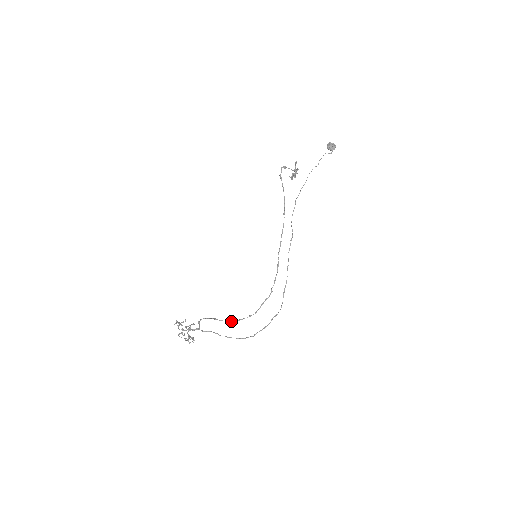
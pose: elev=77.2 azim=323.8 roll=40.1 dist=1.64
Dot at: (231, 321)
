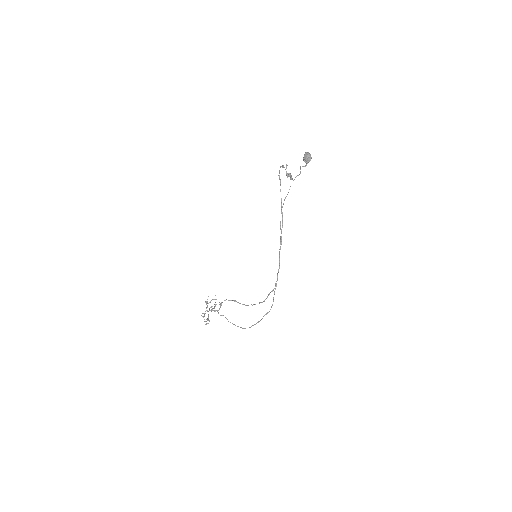
Dot at: (246, 305)
